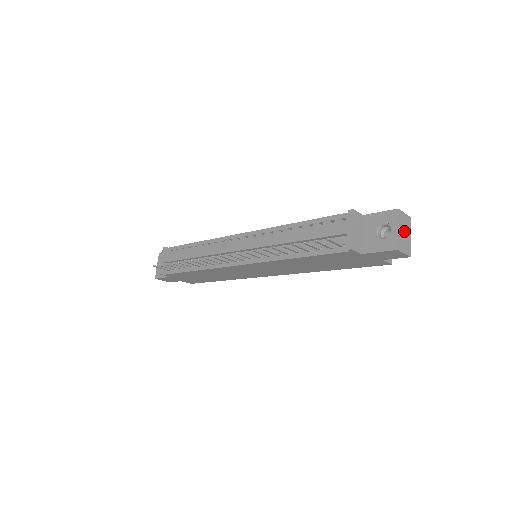
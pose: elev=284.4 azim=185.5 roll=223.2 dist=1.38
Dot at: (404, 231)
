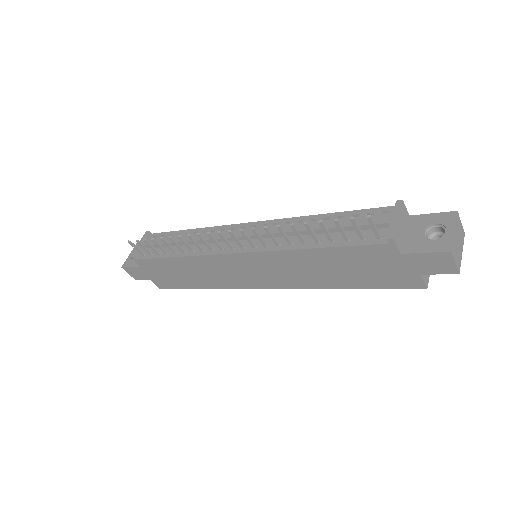
Dot at: (458, 240)
